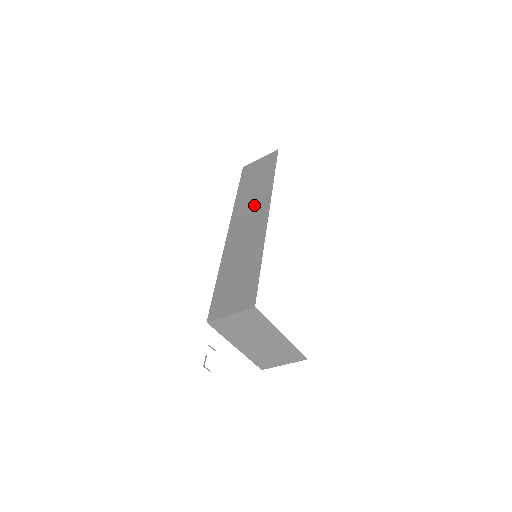
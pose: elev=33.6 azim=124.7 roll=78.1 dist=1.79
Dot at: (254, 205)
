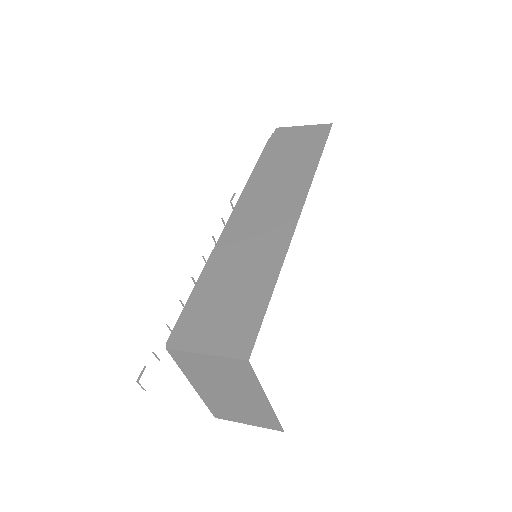
Dot at: (281, 190)
